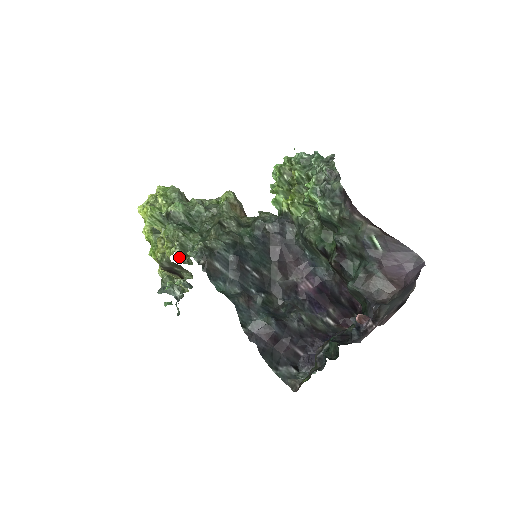
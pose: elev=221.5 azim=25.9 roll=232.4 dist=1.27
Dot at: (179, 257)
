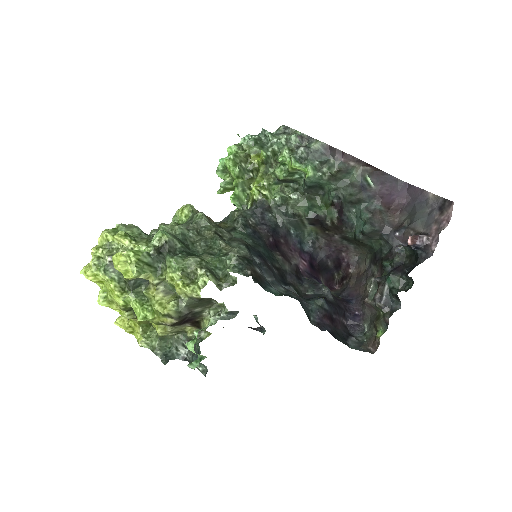
Dot at: (215, 284)
